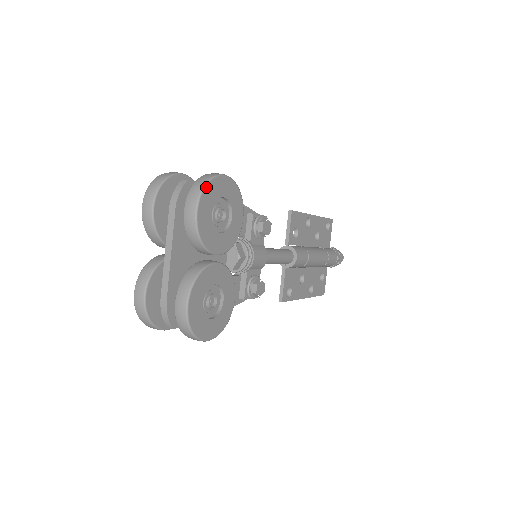
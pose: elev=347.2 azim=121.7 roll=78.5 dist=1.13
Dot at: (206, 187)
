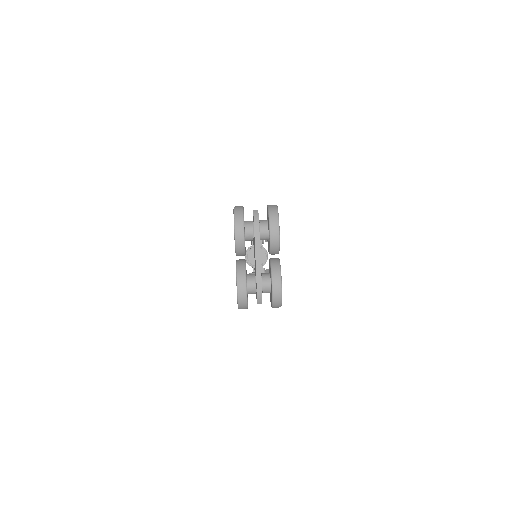
Dot at: (278, 213)
